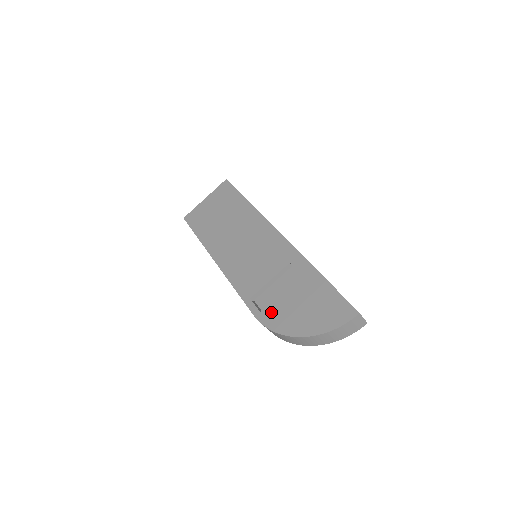
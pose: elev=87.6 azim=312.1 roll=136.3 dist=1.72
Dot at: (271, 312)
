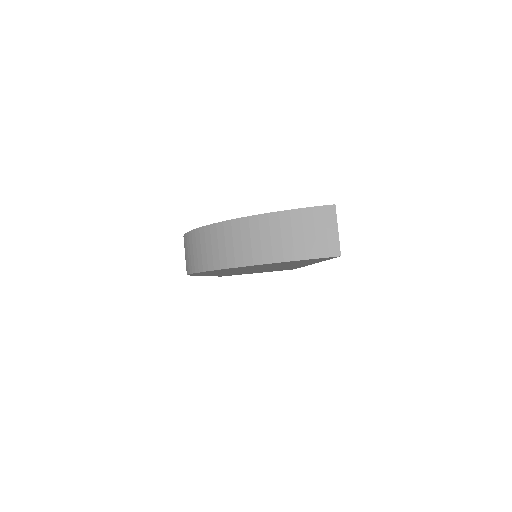
Dot at: occluded
